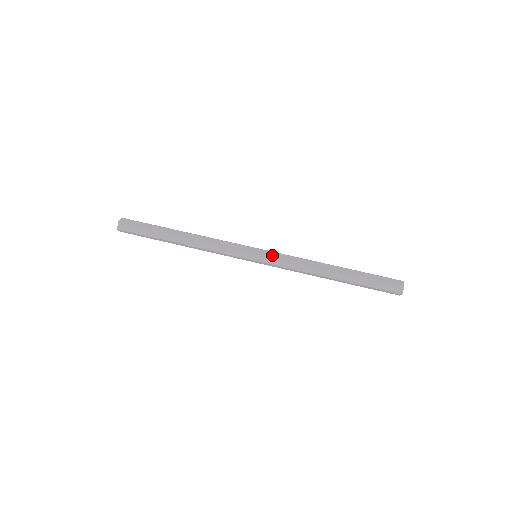
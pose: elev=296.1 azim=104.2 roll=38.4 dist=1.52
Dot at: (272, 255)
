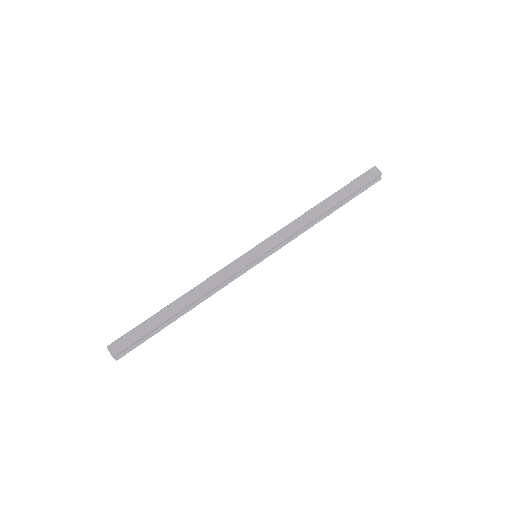
Dot at: (271, 245)
